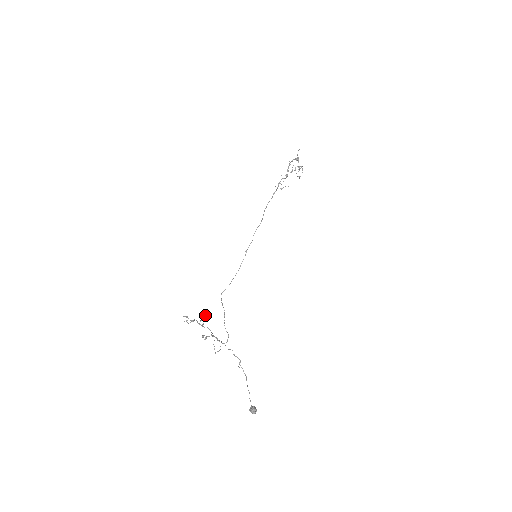
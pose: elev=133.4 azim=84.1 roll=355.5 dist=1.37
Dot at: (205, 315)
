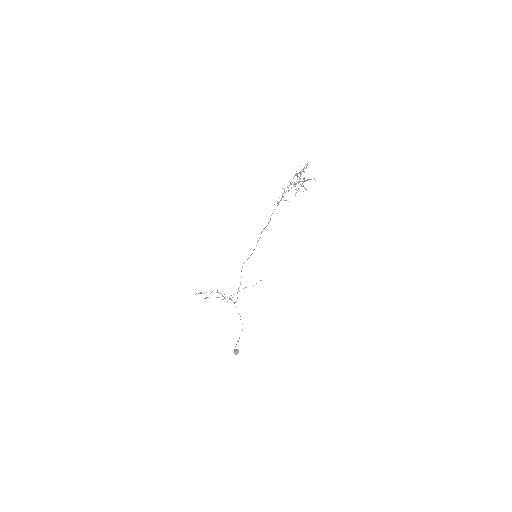
Dot at: (205, 298)
